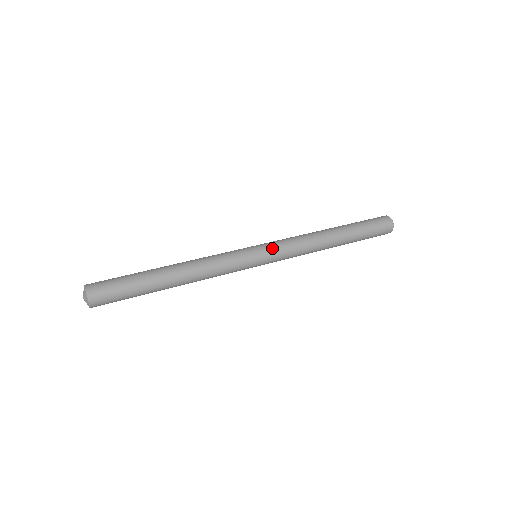
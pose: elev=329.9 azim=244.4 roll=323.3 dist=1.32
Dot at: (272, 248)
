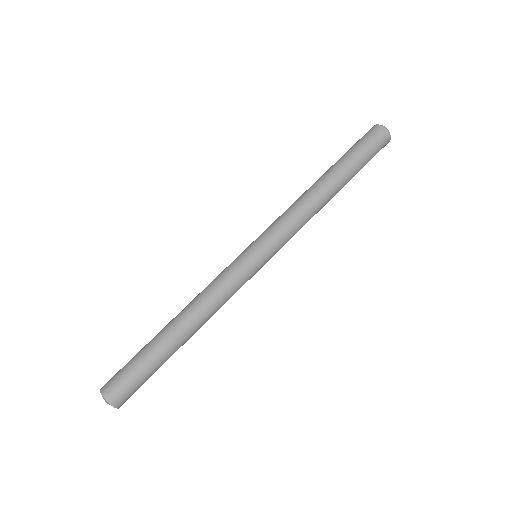
Dot at: (268, 240)
